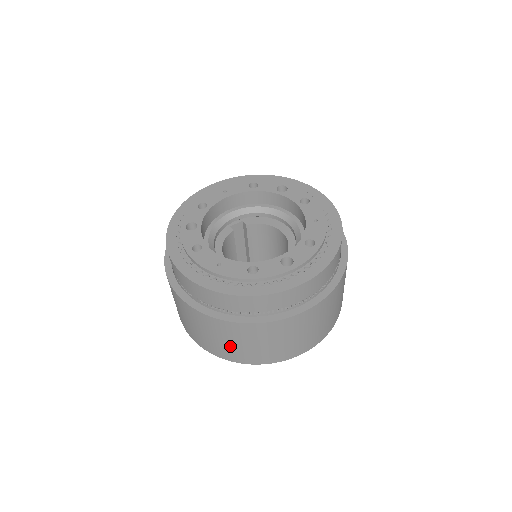
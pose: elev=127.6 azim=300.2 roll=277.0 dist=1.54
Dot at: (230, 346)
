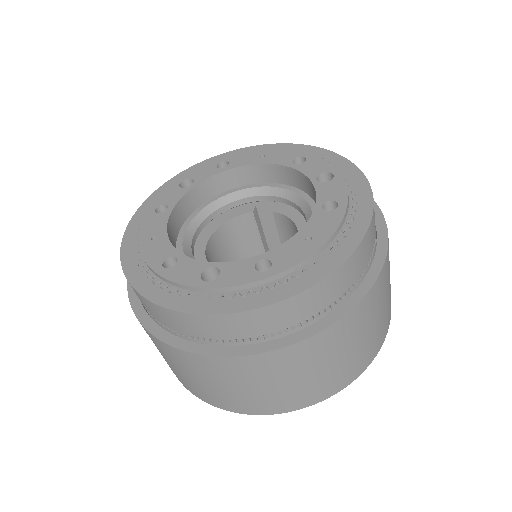
Dot at: occluded
